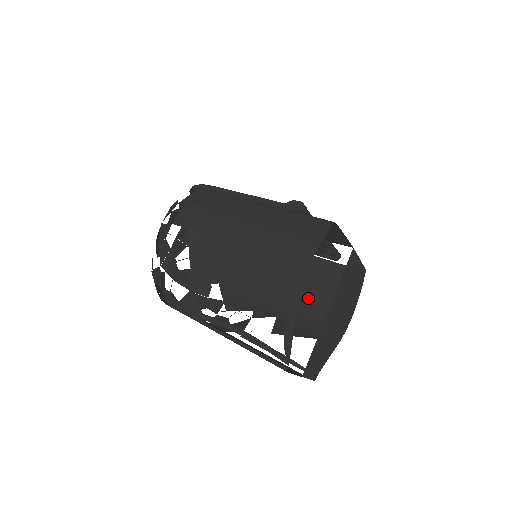
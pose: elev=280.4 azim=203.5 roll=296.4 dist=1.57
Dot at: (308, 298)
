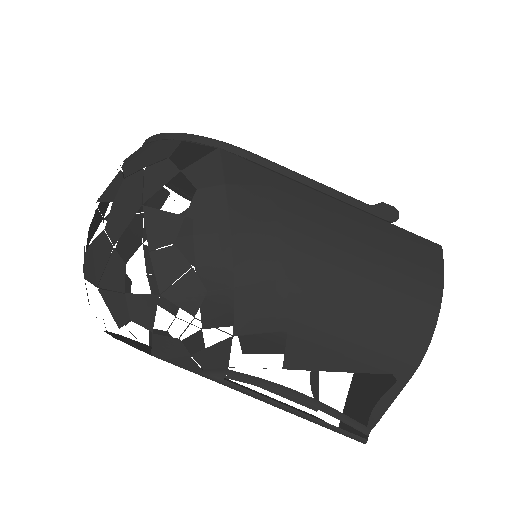
Dot at: occluded
